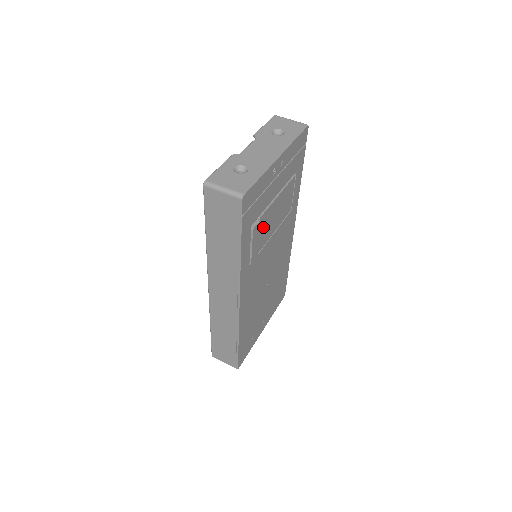
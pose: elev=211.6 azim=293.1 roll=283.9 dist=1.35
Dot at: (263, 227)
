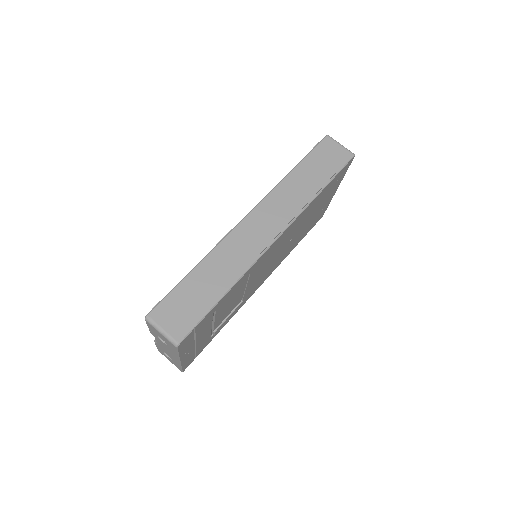
Dot at: (225, 316)
